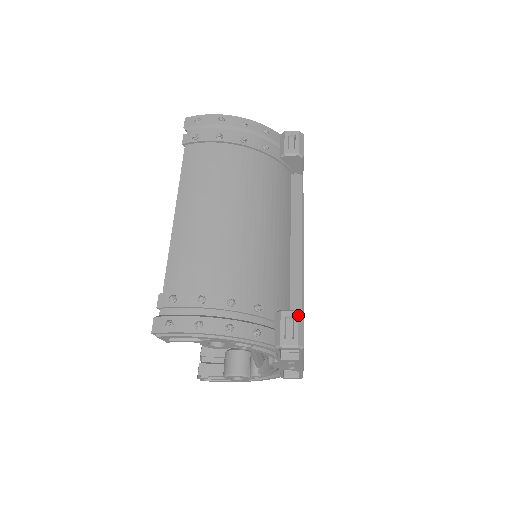
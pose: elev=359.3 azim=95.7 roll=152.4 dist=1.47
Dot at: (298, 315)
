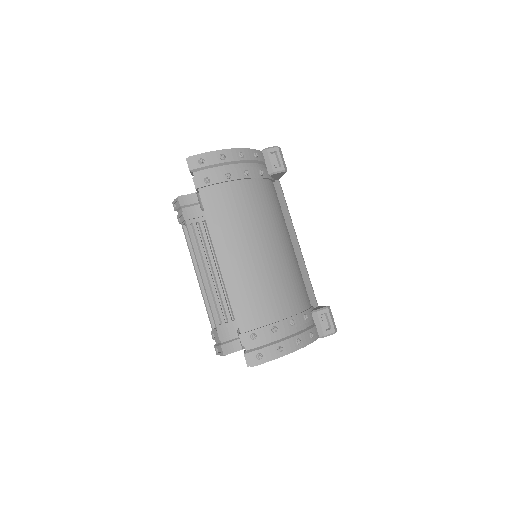
Dot at: (329, 311)
